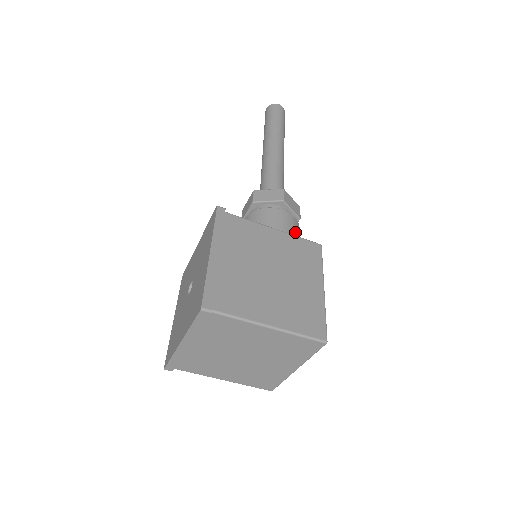
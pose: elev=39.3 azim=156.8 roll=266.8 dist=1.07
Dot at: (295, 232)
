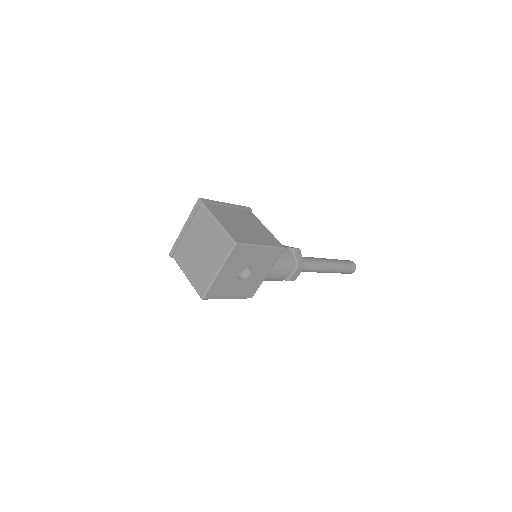
Dot at: (284, 256)
